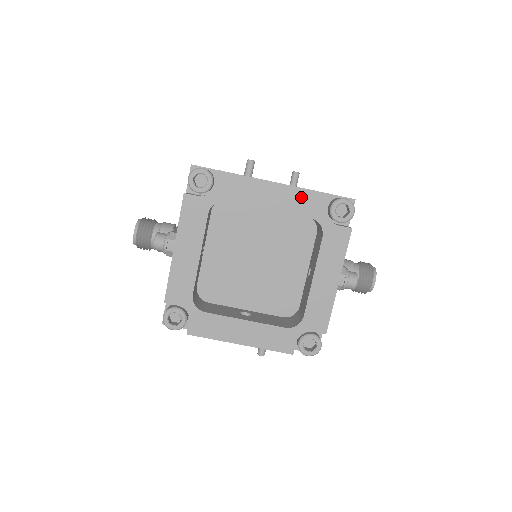
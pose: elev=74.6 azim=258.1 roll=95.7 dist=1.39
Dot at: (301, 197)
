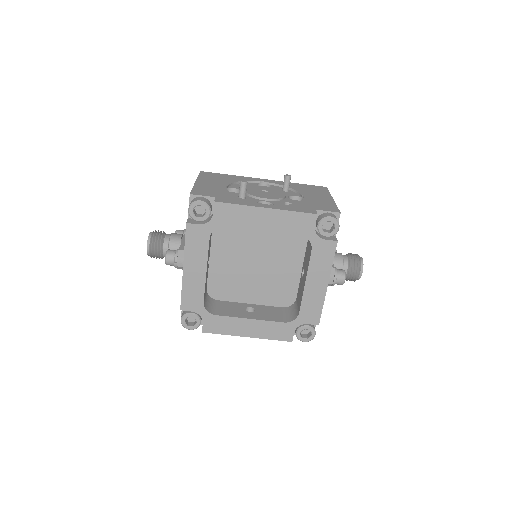
Dot at: (290, 219)
